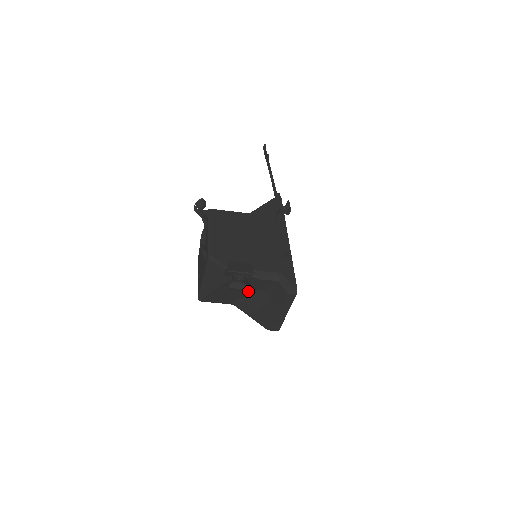
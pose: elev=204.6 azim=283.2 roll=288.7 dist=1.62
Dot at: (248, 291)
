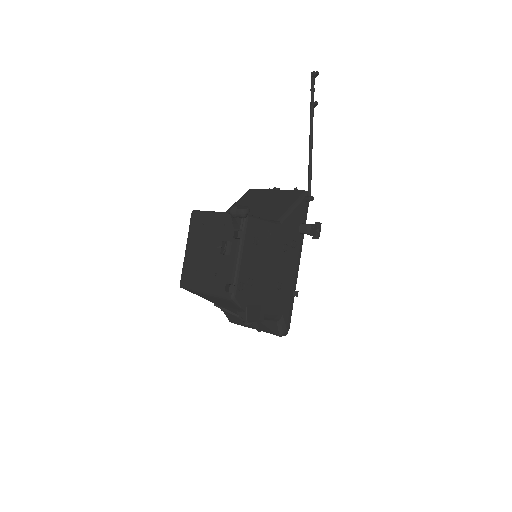
Dot at: occluded
